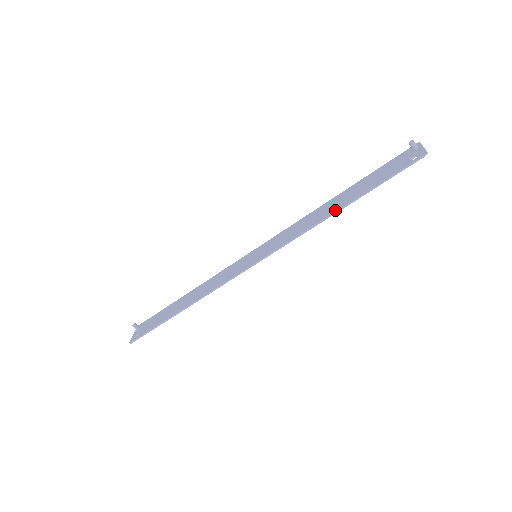
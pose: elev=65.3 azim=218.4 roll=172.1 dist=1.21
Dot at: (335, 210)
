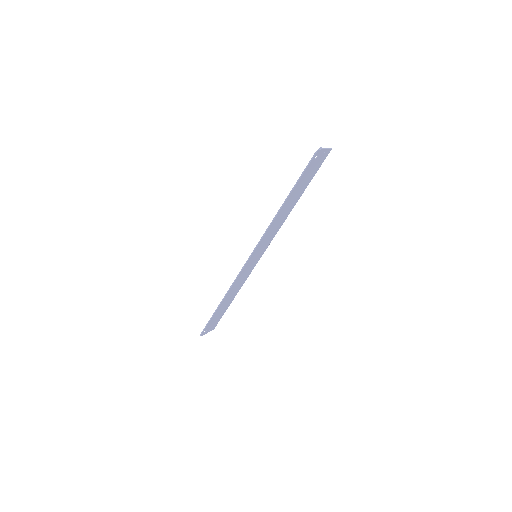
Dot at: (281, 207)
